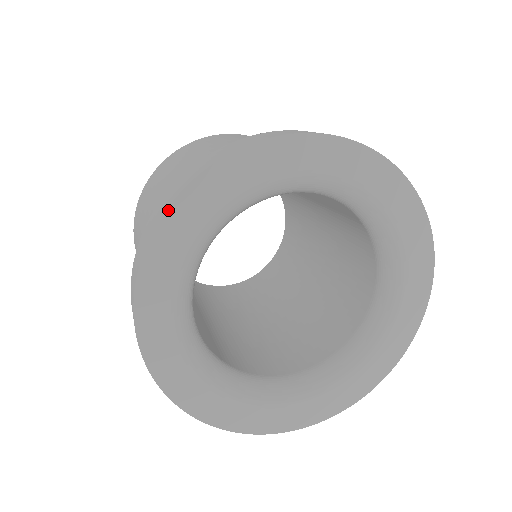
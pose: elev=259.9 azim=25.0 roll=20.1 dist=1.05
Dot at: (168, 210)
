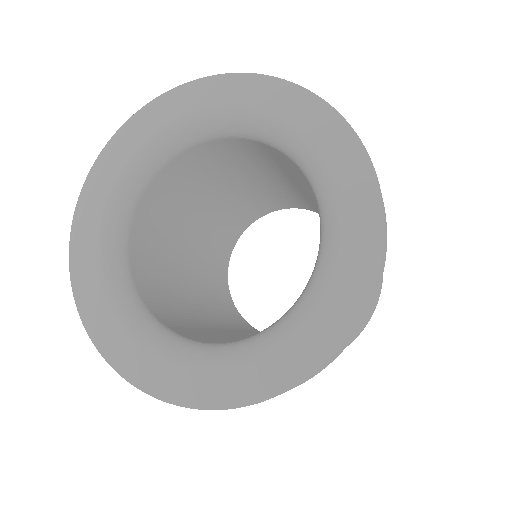
Dot at: (128, 121)
